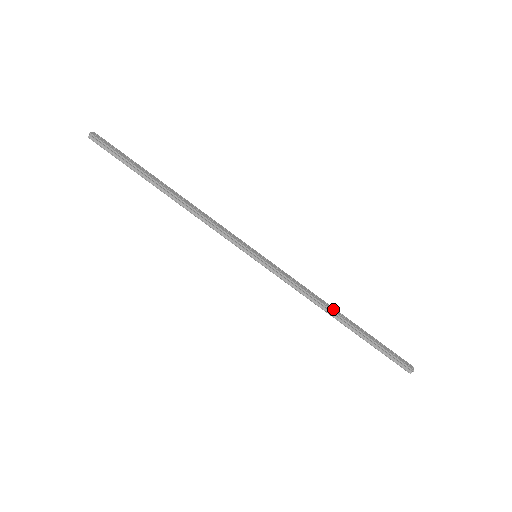
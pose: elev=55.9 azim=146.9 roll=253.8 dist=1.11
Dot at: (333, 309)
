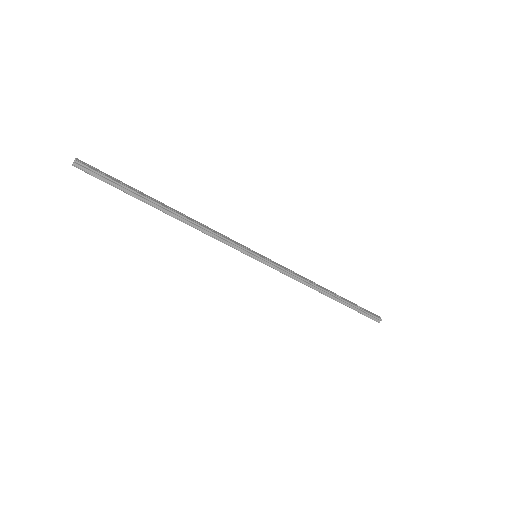
Dot at: (322, 287)
